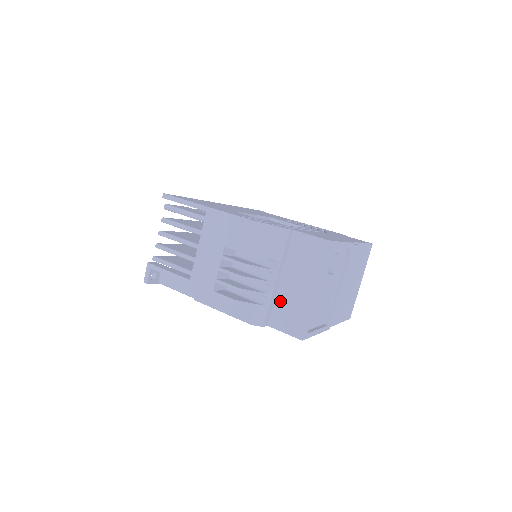
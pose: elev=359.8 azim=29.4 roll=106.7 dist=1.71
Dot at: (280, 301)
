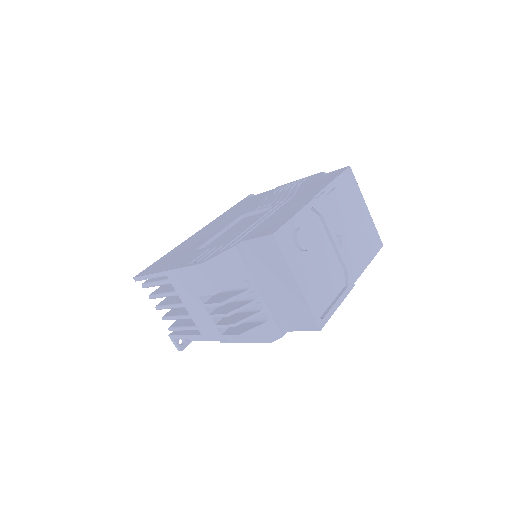
Dot at: (279, 307)
